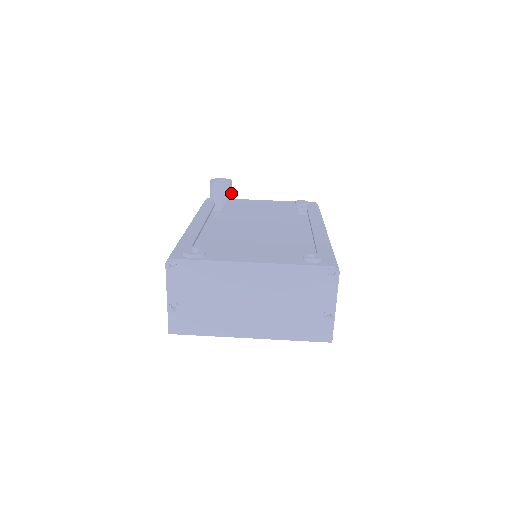
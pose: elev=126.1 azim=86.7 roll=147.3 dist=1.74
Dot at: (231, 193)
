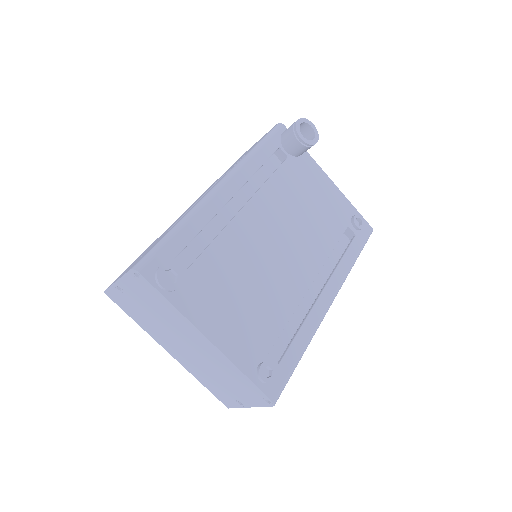
Dot at: (305, 151)
